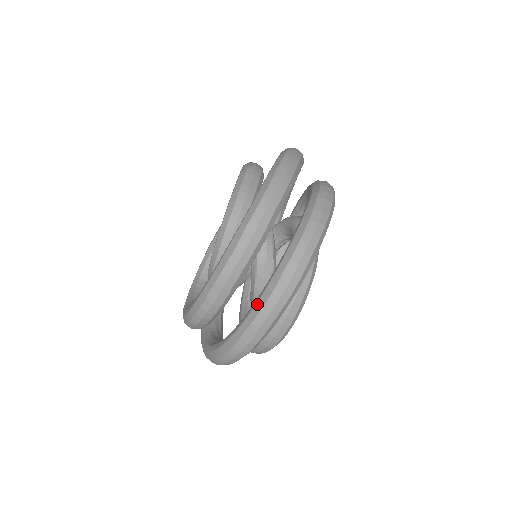
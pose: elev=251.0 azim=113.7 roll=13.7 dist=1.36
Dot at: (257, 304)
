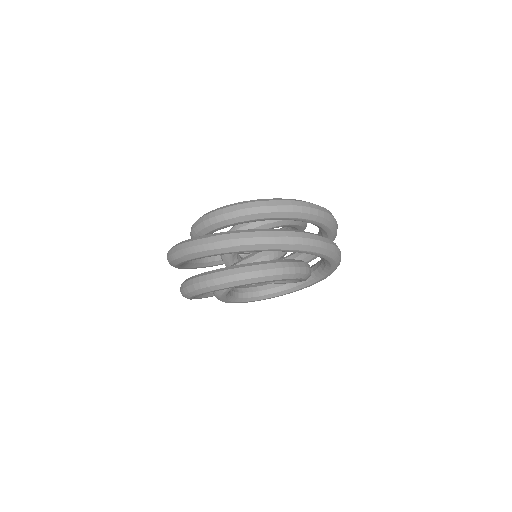
Dot at: occluded
